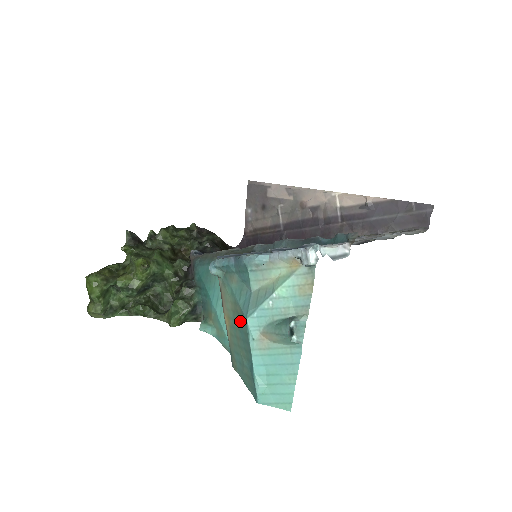
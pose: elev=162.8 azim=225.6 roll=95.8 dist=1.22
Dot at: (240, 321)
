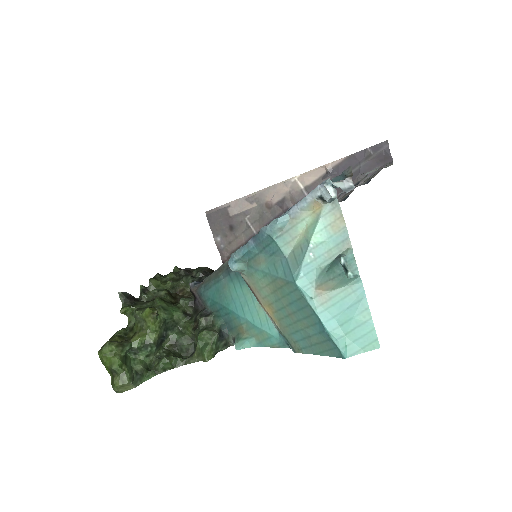
Dot at: (287, 292)
